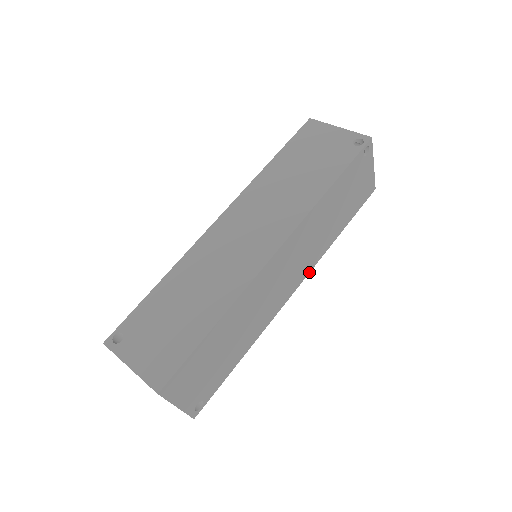
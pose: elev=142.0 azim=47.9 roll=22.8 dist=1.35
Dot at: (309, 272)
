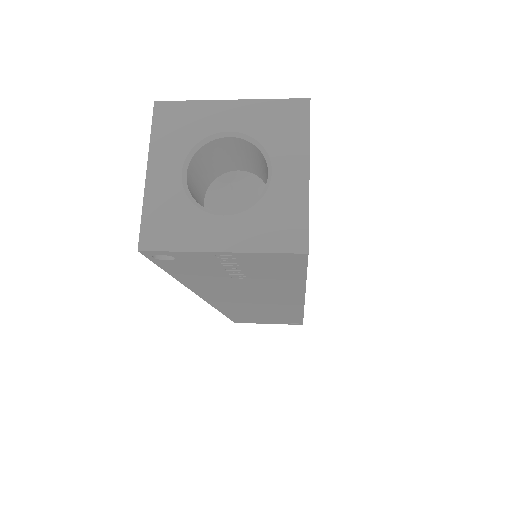
Dot at: occluded
